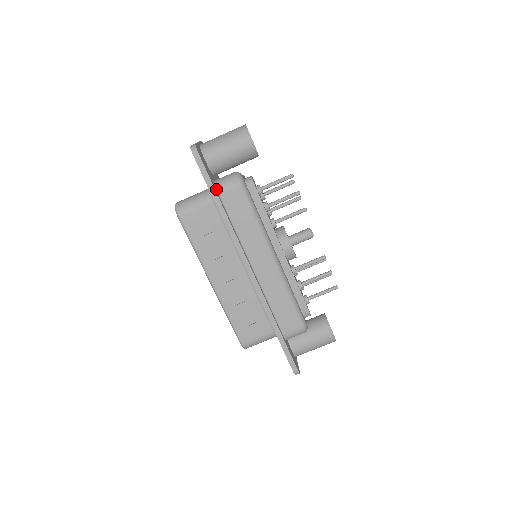
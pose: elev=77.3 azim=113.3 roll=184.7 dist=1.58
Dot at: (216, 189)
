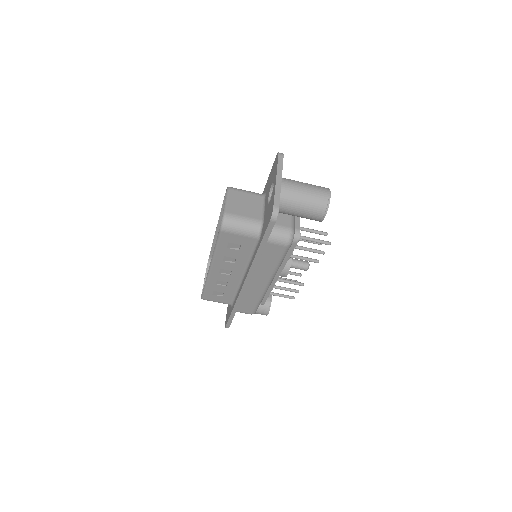
Dot at: occluded
